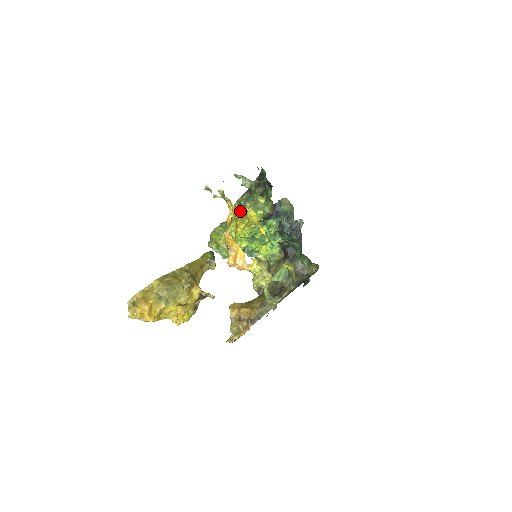
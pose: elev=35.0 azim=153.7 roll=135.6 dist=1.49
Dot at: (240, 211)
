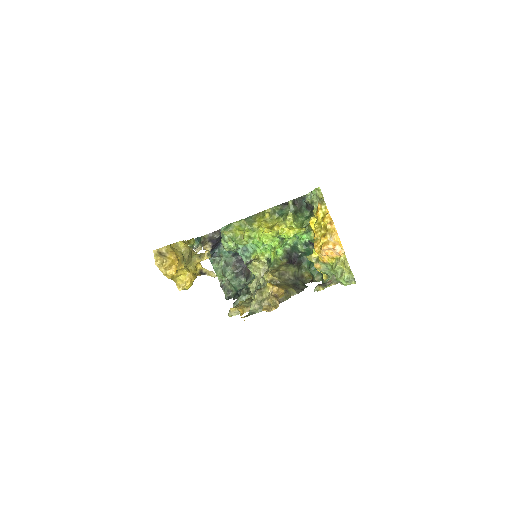
Dot at: (271, 216)
